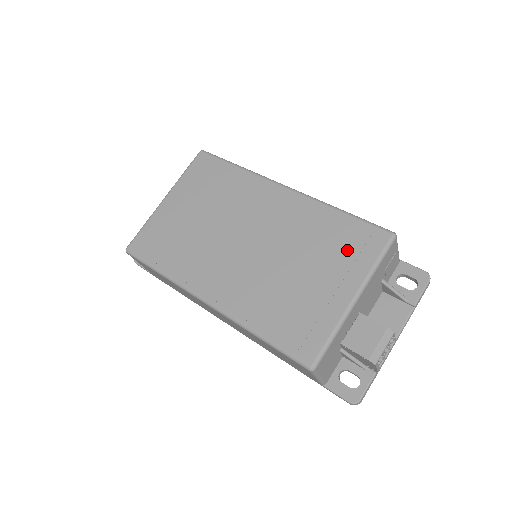
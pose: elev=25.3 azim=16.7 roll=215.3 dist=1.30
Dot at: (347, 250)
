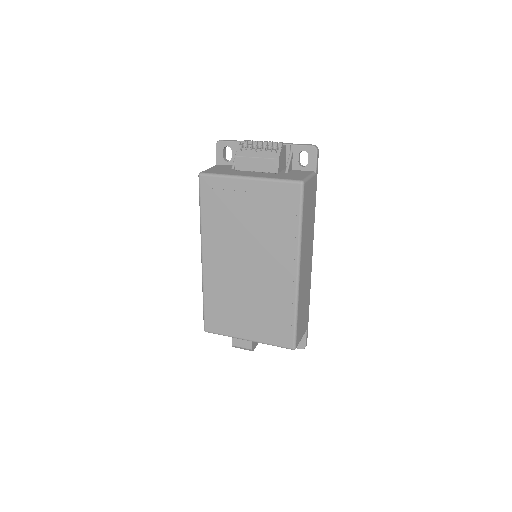
Dot at: (272, 328)
